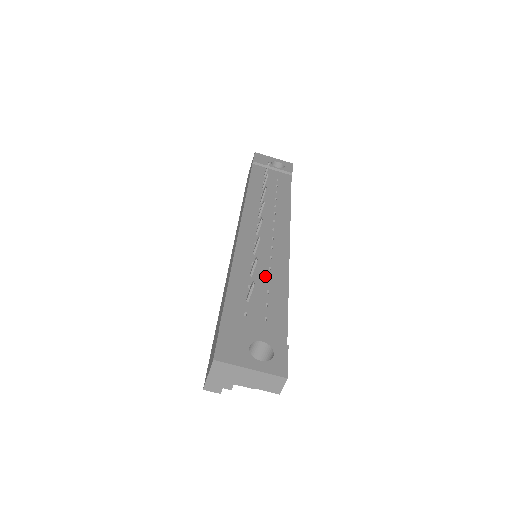
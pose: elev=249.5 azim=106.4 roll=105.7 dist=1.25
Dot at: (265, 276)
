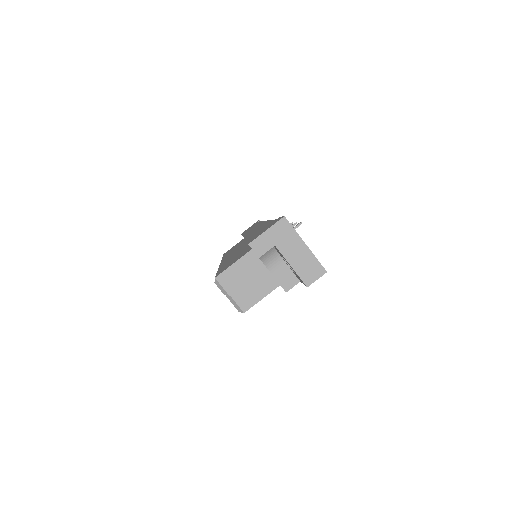
Dot at: occluded
